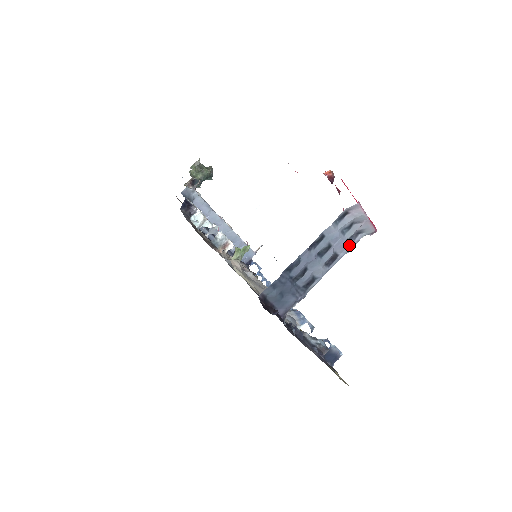
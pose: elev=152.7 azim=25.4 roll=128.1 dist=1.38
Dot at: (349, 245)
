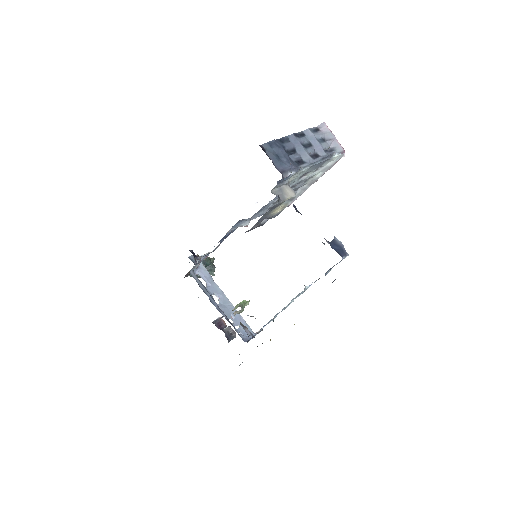
Dot at: (326, 153)
